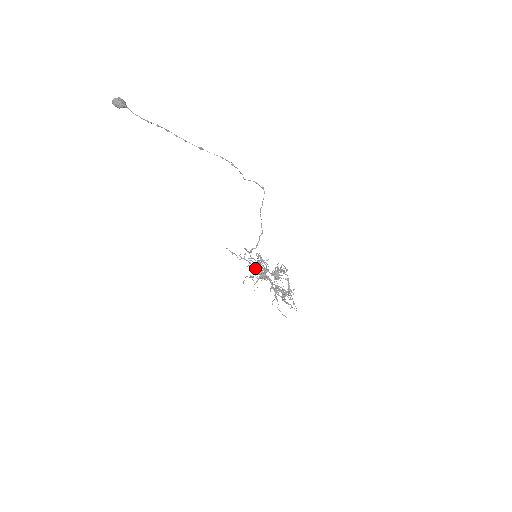
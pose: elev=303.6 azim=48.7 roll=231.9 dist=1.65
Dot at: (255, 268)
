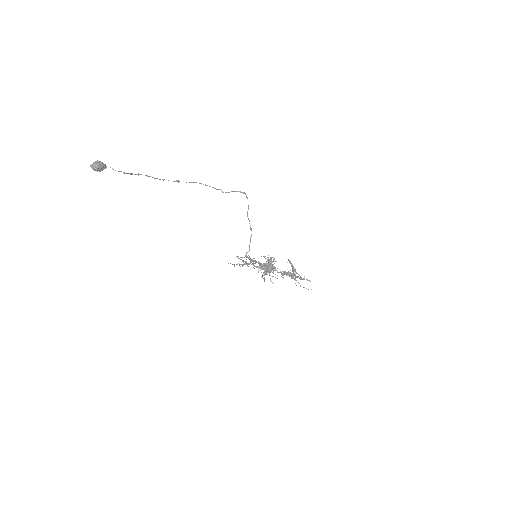
Dot at: (259, 267)
